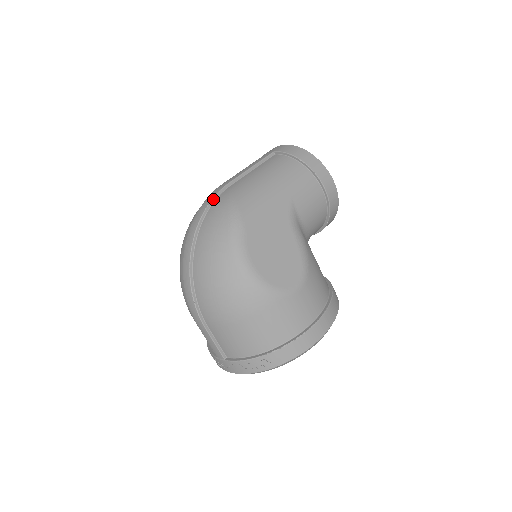
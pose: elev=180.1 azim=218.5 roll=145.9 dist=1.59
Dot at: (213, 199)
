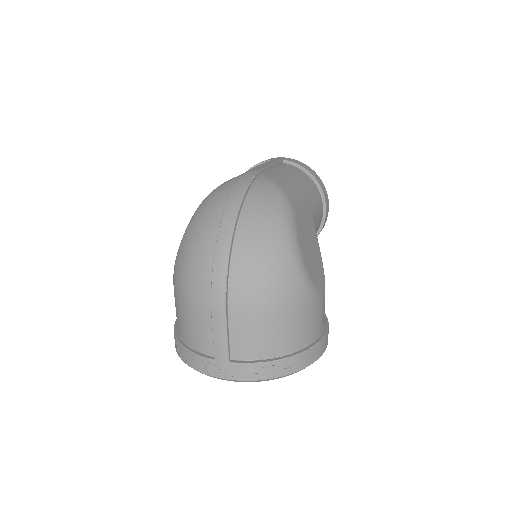
Dot at: (254, 179)
